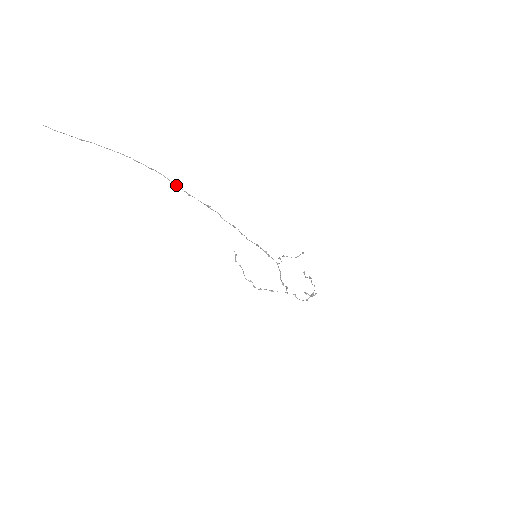
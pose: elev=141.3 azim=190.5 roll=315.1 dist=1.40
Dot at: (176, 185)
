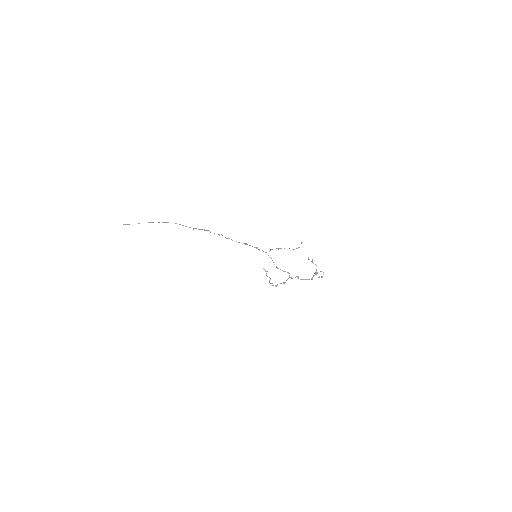
Dot at: occluded
